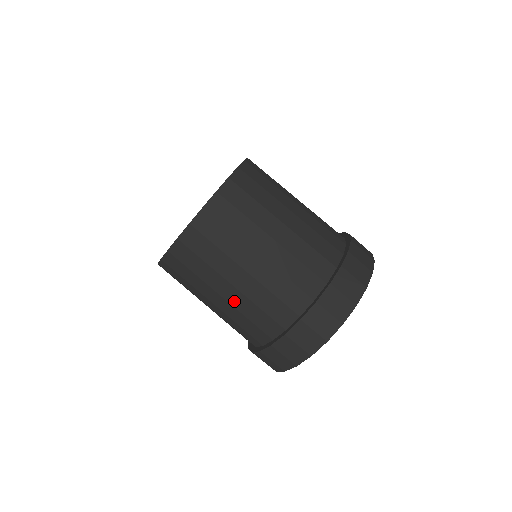
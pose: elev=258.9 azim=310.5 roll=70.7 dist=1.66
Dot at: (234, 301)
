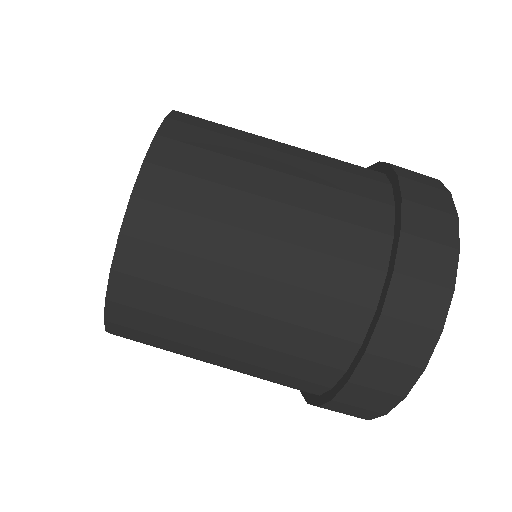
Dot at: occluded
